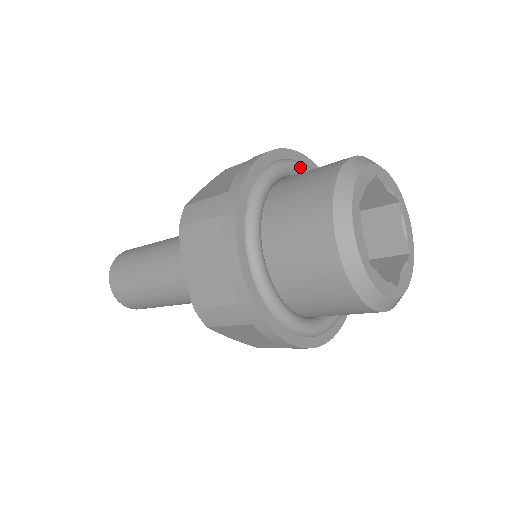
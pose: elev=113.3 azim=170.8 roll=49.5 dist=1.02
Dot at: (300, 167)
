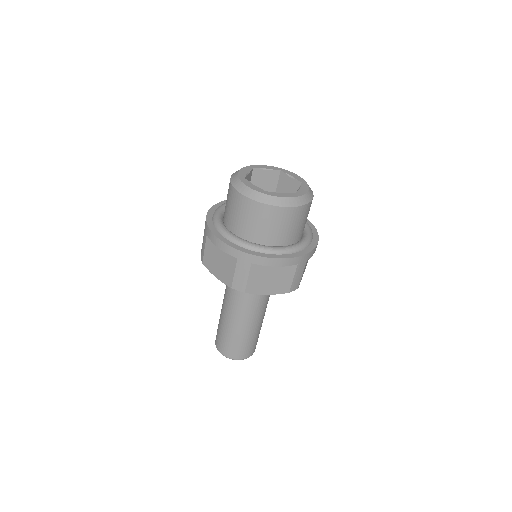
Dot at: occluded
